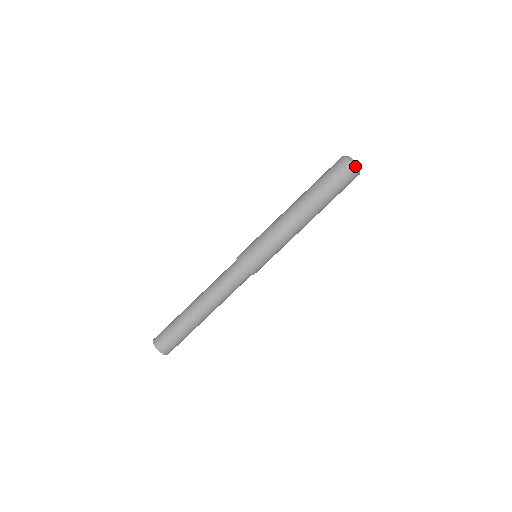
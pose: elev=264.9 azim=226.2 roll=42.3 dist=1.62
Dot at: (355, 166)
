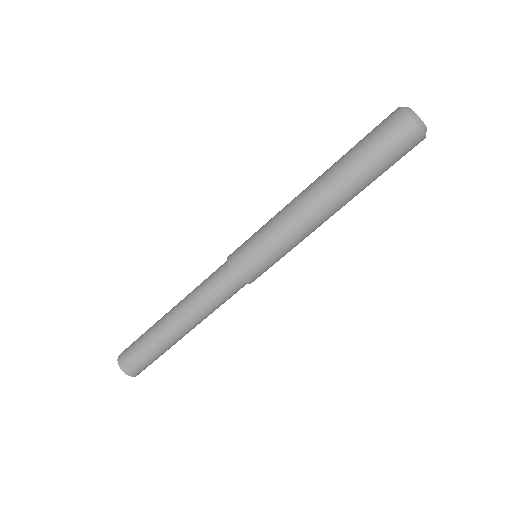
Dot at: (408, 114)
